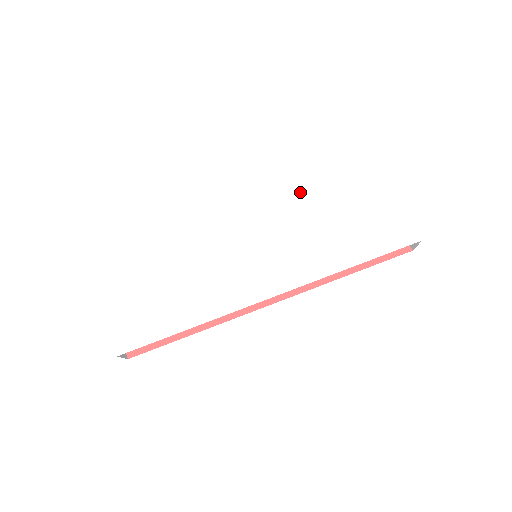
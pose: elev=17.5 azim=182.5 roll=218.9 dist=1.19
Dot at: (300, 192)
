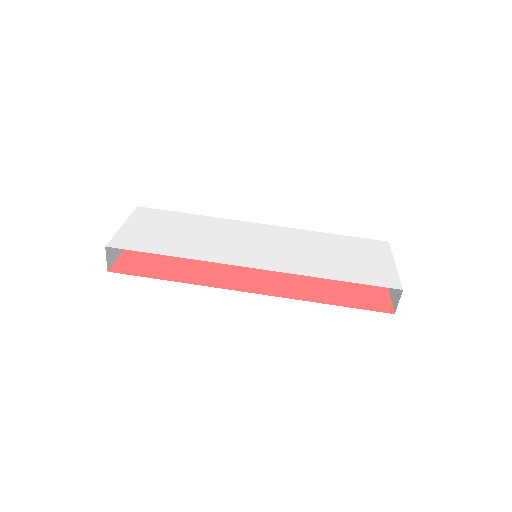
Dot at: (315, 234)
